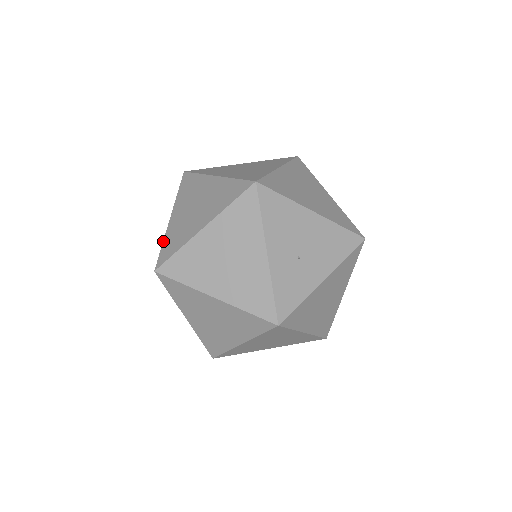
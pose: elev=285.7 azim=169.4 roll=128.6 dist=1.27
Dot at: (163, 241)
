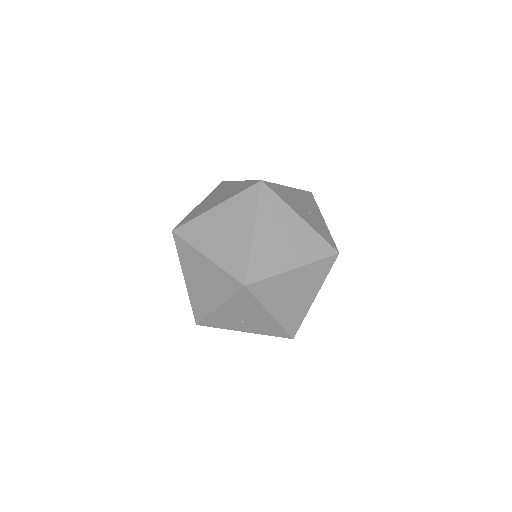
Dot at: (223, 269)
